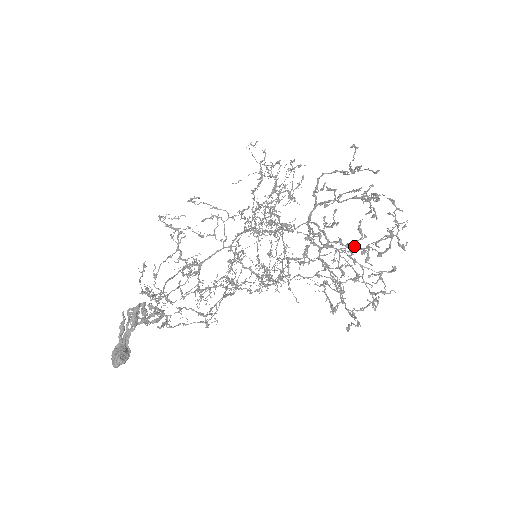
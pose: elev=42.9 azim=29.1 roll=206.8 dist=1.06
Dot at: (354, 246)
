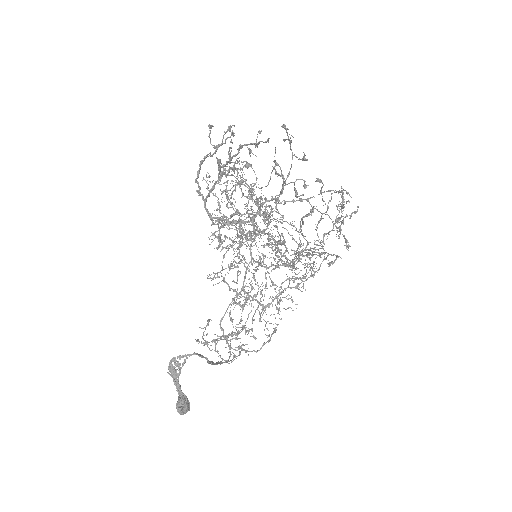
Dot at: (282, 192)
